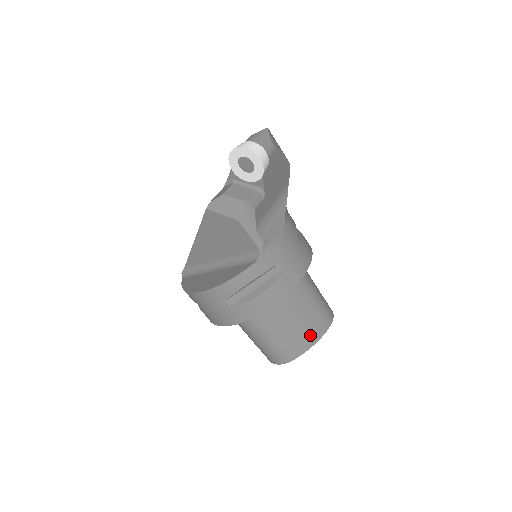
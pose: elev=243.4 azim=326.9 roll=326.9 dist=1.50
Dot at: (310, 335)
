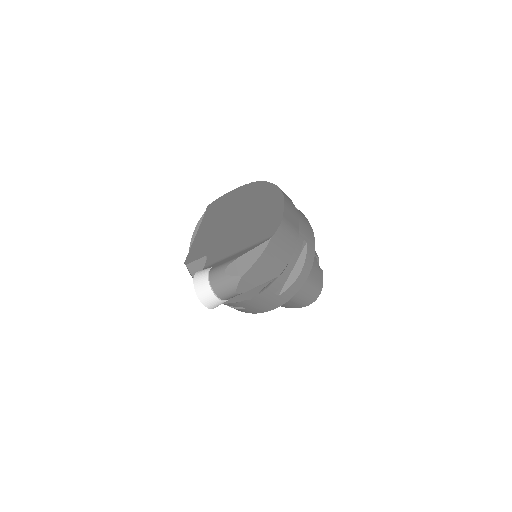
Dot at: occluded
